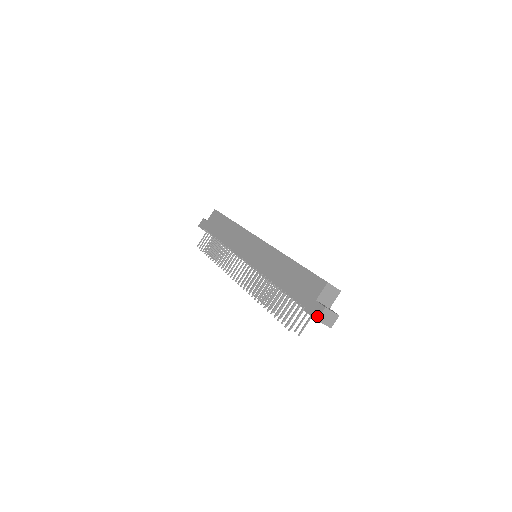
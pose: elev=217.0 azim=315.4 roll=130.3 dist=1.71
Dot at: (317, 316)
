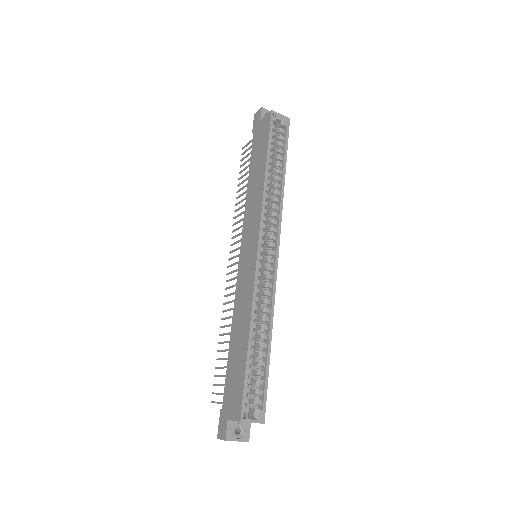
Dot at: (219, 436)
